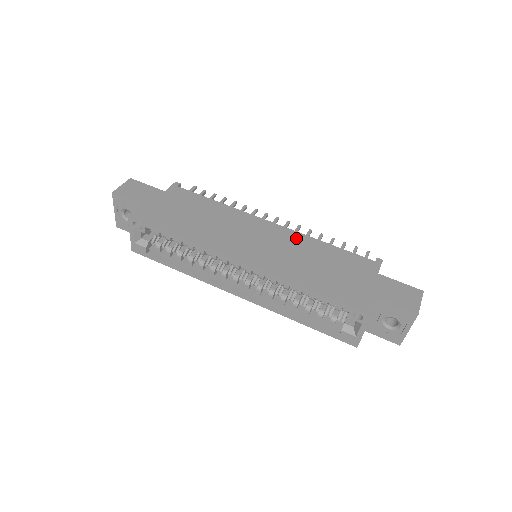
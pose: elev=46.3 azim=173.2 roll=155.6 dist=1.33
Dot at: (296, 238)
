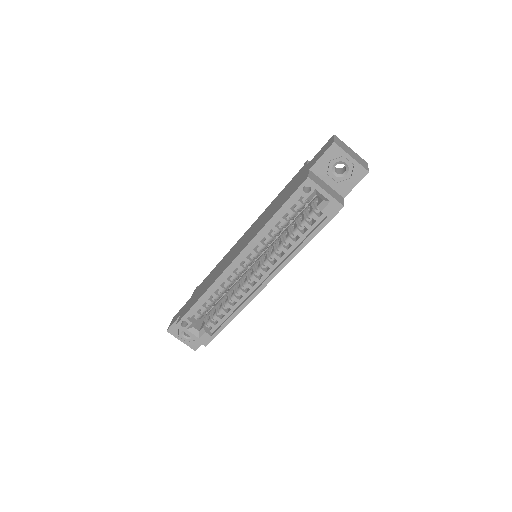
Dot at: (259, 218)
